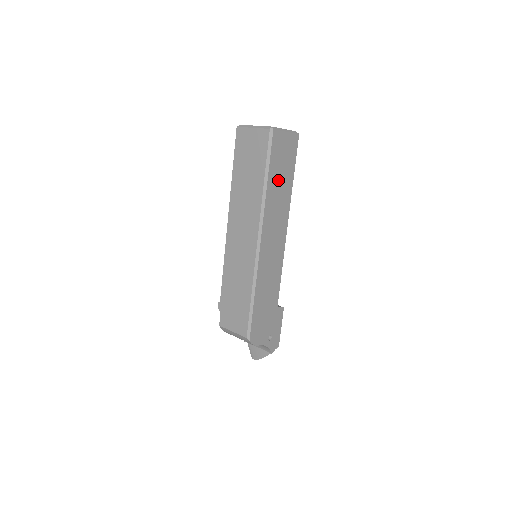
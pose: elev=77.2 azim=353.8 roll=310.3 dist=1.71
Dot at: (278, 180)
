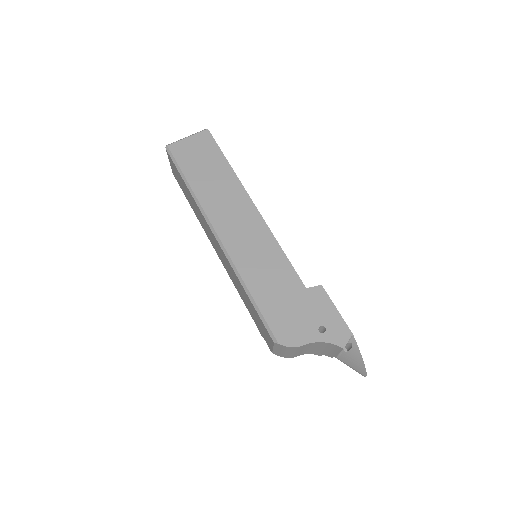
Dot at: (205, 175)
